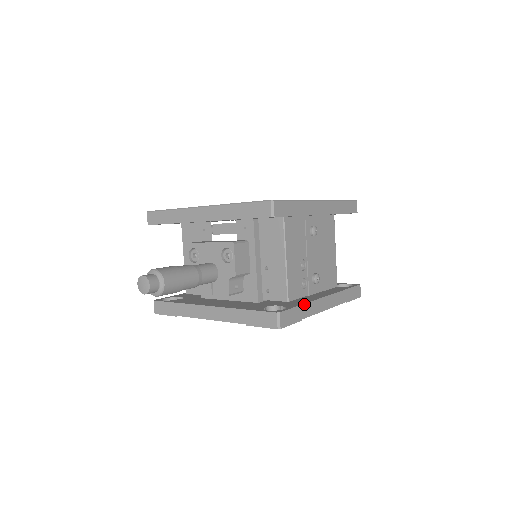
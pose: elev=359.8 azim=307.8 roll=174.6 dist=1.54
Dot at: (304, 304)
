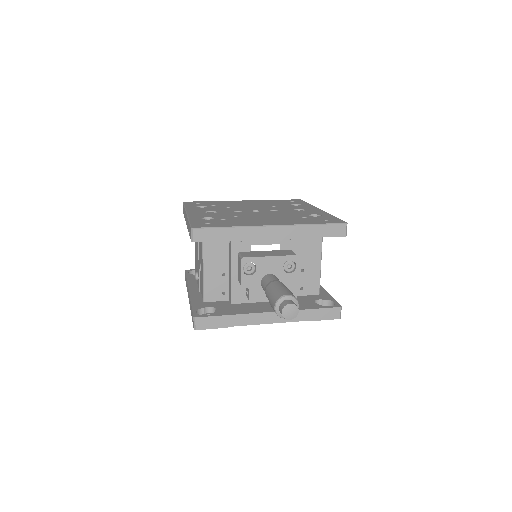
Dot at: (329, 294)
